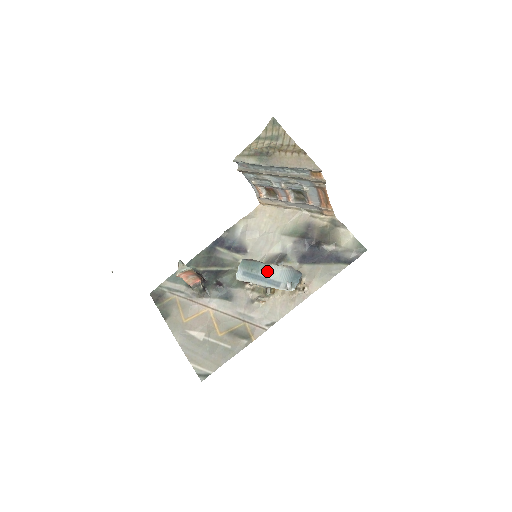
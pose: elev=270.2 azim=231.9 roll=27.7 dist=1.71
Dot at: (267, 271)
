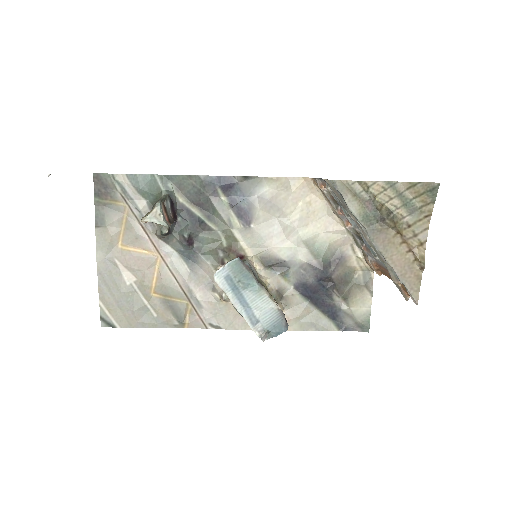
Dot at: (255, 297)
